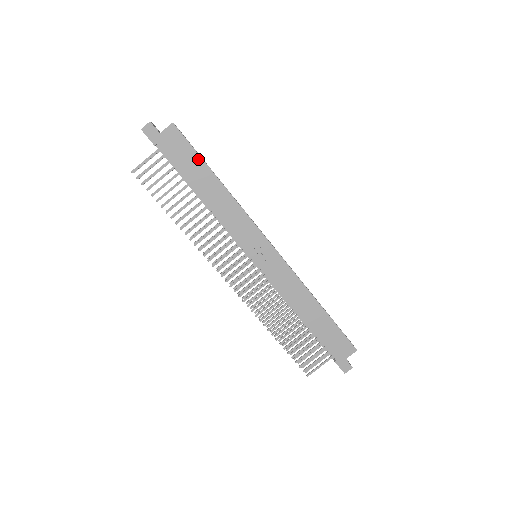
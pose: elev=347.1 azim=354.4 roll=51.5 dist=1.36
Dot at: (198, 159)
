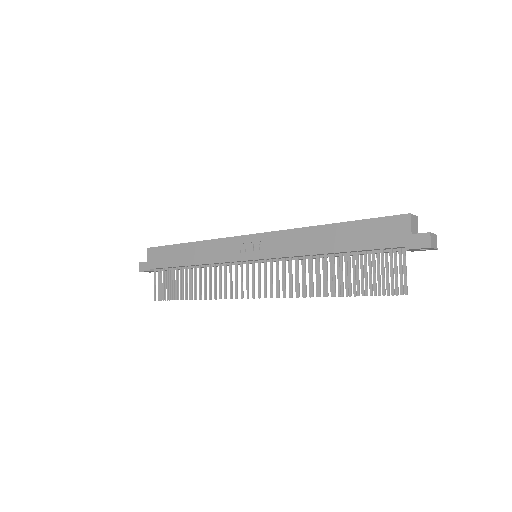
Dot at: (171, 248)
